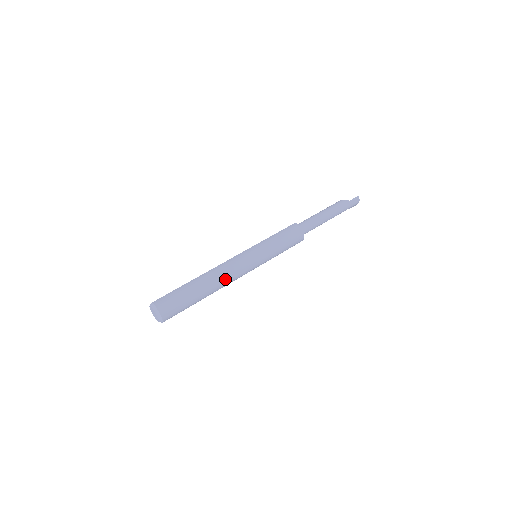
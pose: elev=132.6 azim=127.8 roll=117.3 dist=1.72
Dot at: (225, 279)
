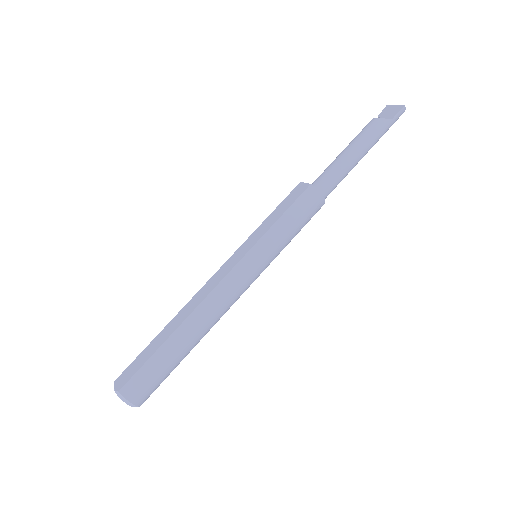
Dot at: (219, 317)
